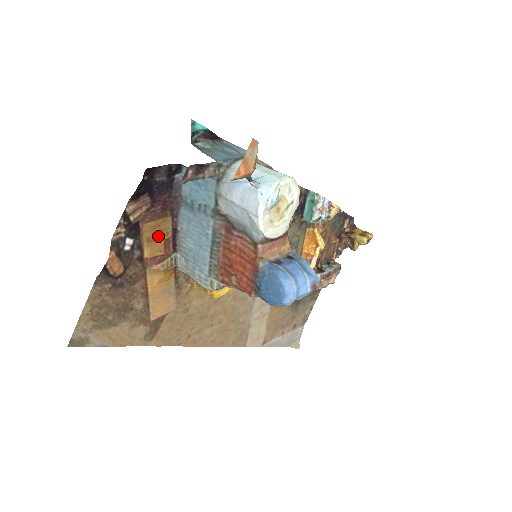
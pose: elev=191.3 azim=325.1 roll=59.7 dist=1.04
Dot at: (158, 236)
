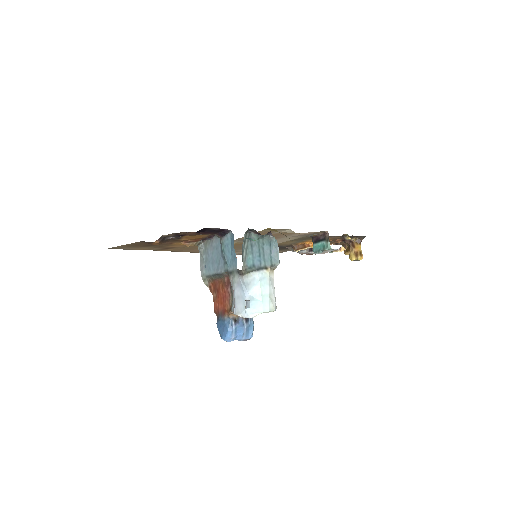
Dot at: (195, 237)
